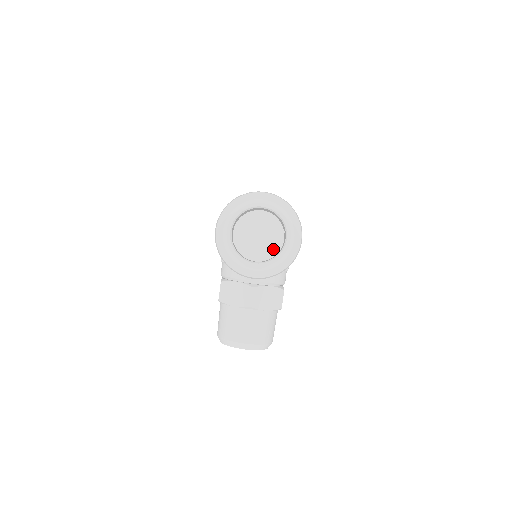
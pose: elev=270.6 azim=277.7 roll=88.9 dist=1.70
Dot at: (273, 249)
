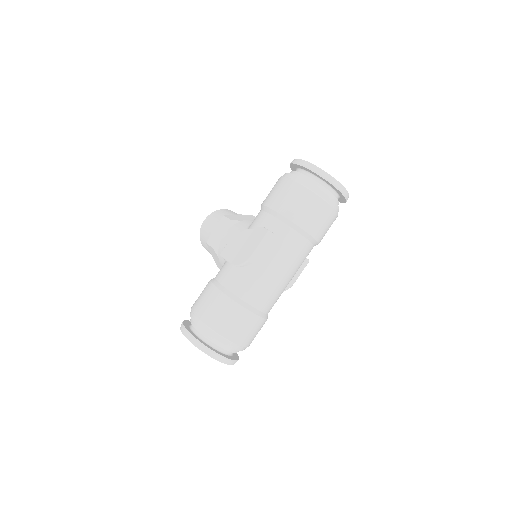
Dot at: occluded
